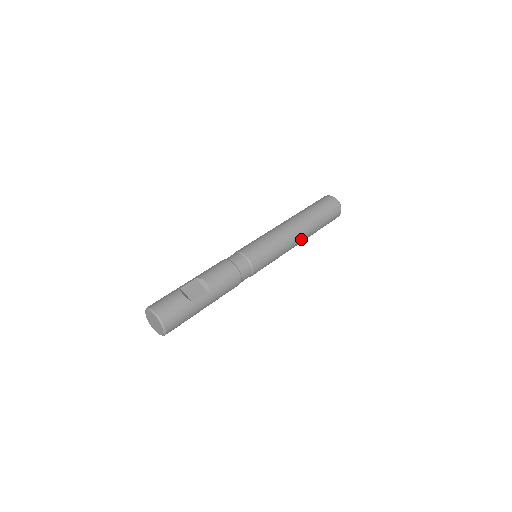
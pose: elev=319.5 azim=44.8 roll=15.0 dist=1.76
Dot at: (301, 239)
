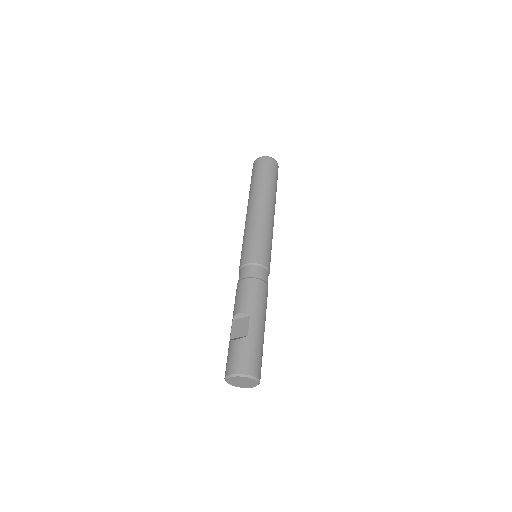
Dot at: (270, 208)
